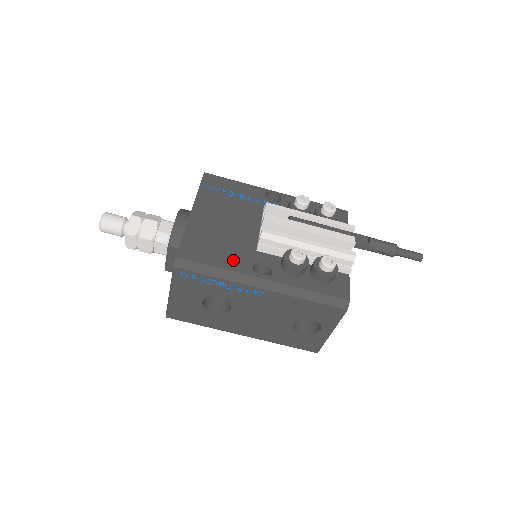
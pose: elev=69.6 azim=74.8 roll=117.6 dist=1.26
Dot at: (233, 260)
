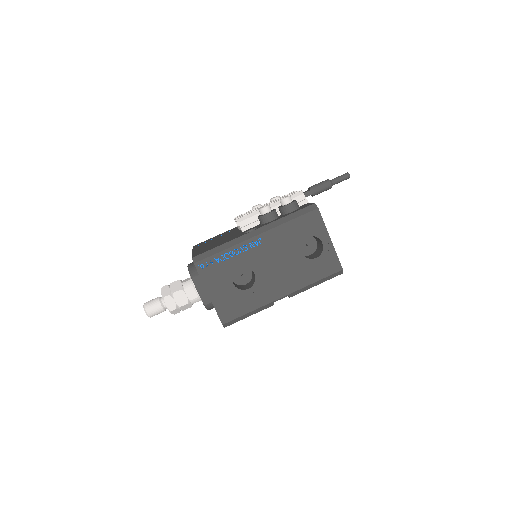
Dot at: (229, 240)
